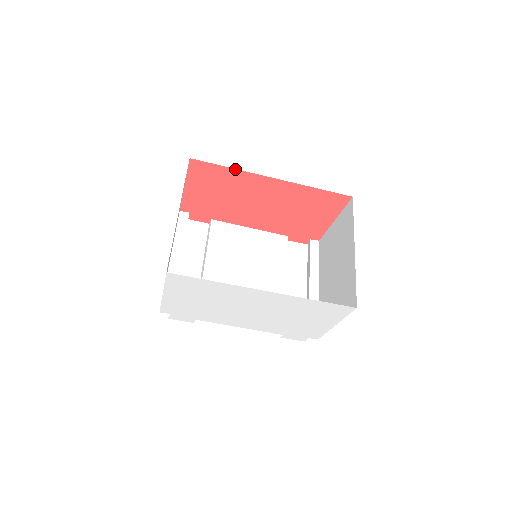
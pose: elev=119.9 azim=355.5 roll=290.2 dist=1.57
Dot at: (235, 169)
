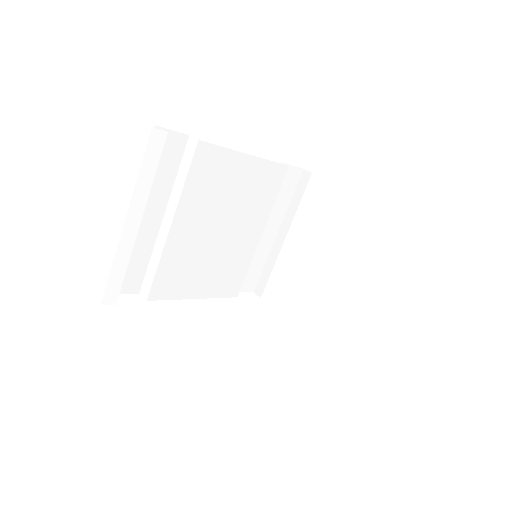
Dot at: occluded
